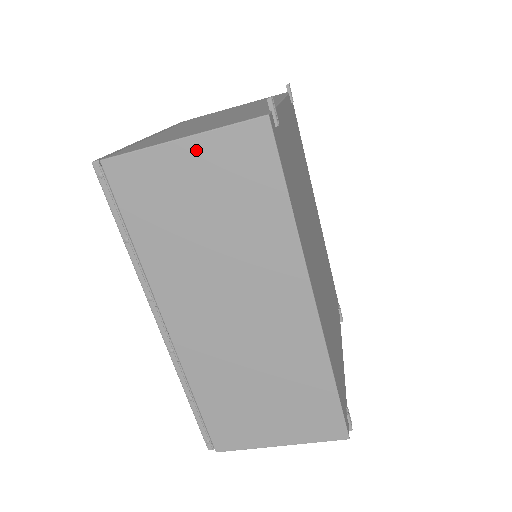
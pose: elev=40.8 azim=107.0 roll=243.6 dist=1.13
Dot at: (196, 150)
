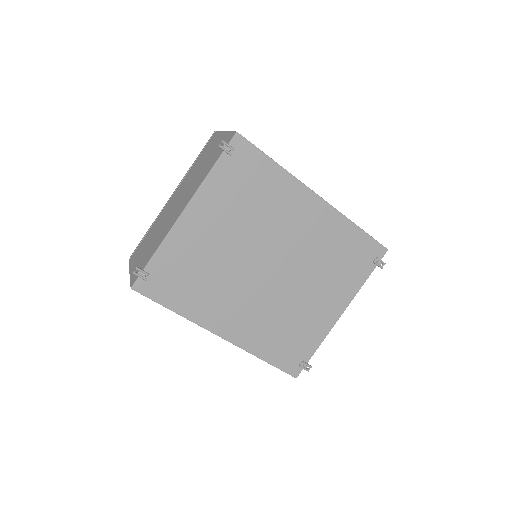
Dot at: occluded
